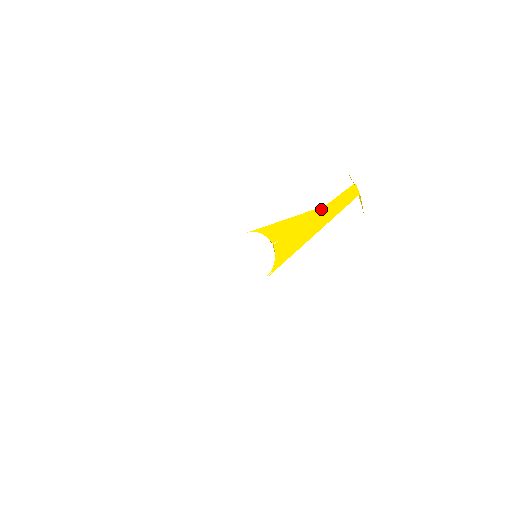
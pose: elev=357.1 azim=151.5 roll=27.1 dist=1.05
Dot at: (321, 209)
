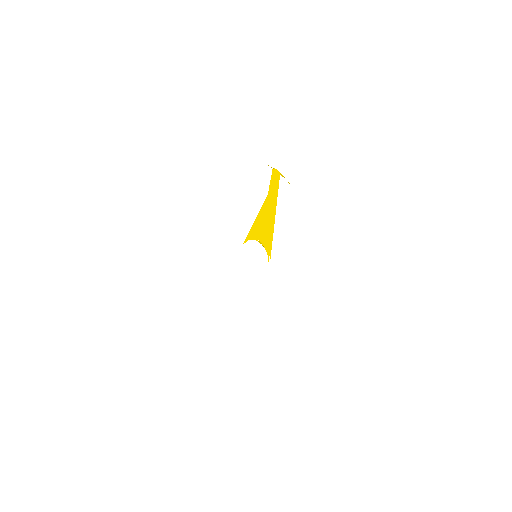
Dot at: (268, 199)
